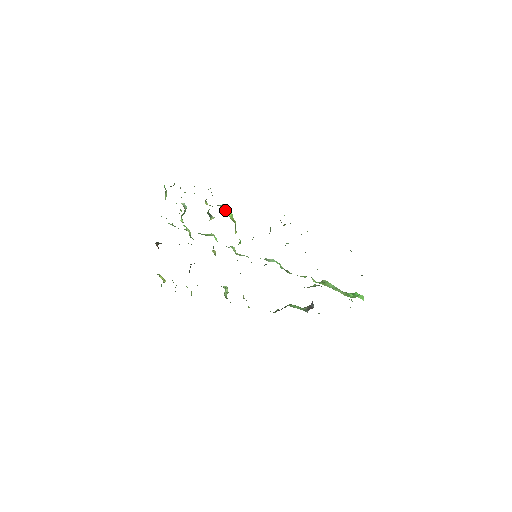
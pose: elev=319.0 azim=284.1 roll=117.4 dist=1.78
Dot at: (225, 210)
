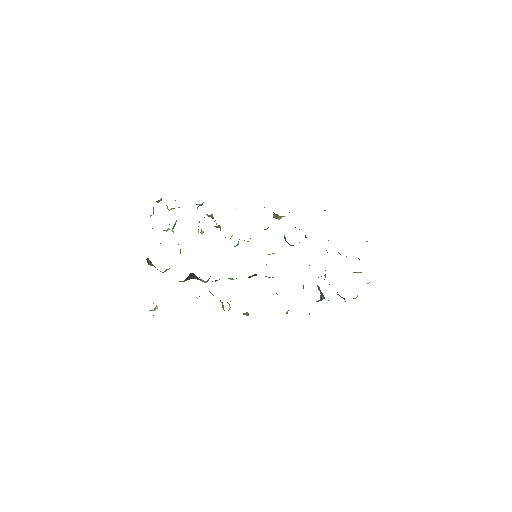
Dot at: occluded
